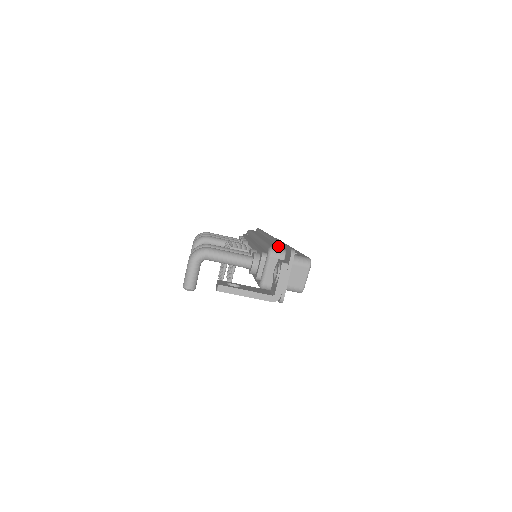
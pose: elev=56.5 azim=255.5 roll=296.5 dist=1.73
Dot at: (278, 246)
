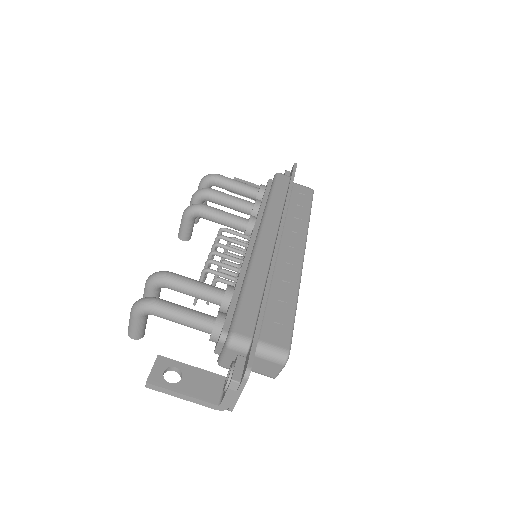
Dot at: (253, 314)
